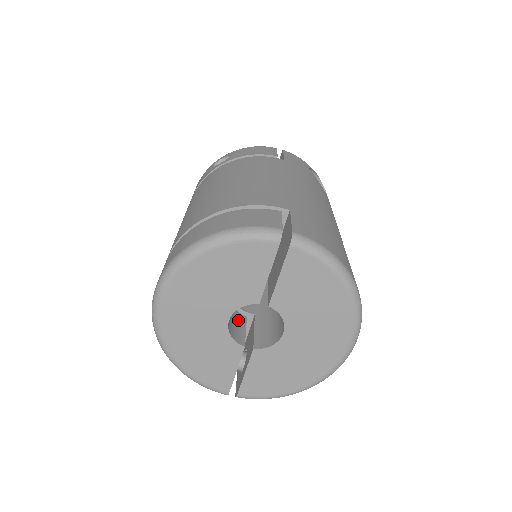
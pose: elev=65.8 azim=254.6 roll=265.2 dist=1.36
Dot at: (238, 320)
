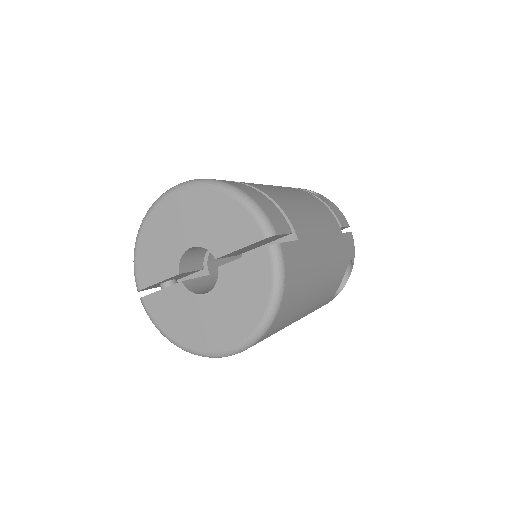
Dot at: (197, 262)
